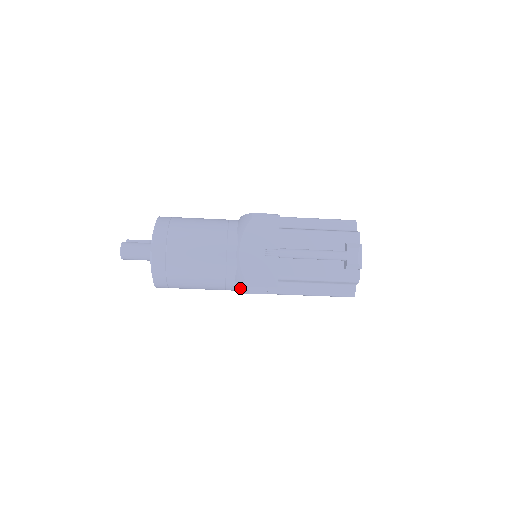
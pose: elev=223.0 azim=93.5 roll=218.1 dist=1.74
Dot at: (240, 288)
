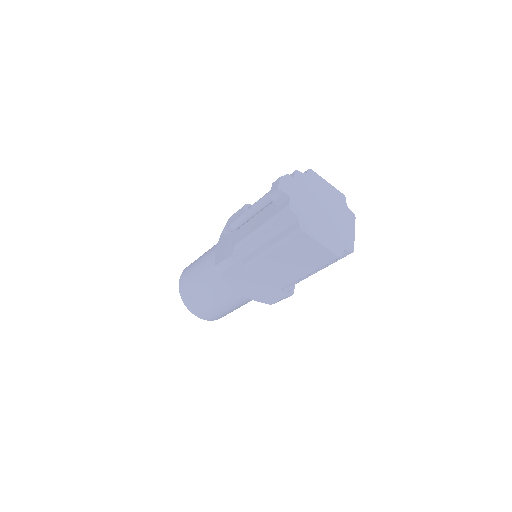
Dot at: occluded
